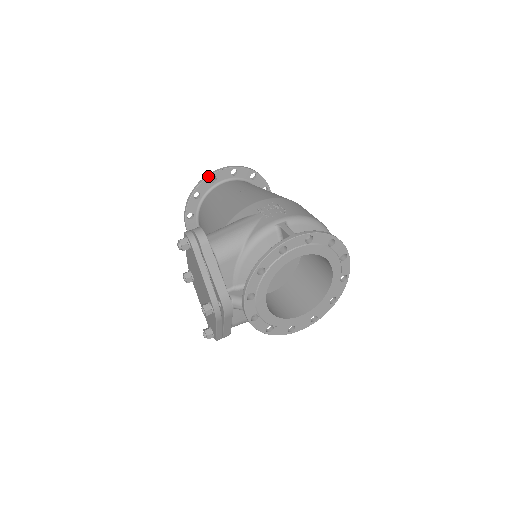
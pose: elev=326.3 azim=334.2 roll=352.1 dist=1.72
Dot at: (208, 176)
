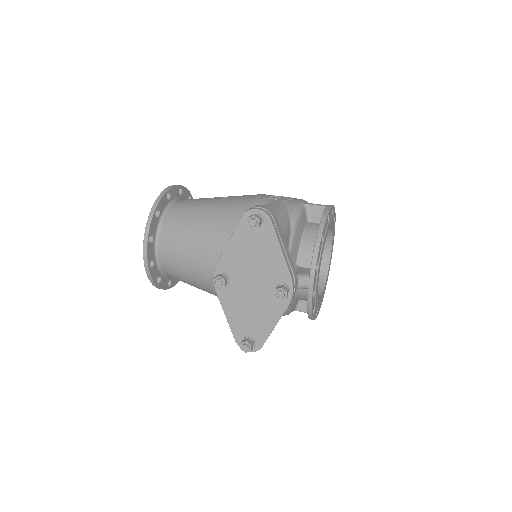
Dot at: (165, 191)
